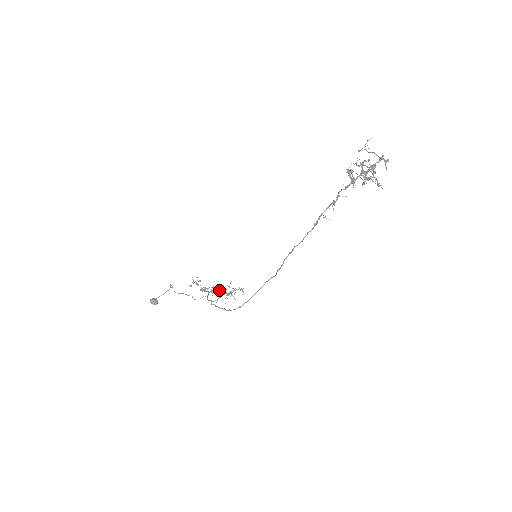
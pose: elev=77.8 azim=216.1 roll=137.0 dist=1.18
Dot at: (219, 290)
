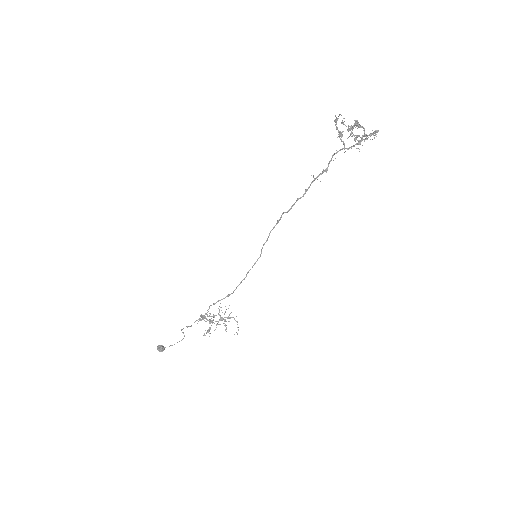
Dot at: (217, 323)
